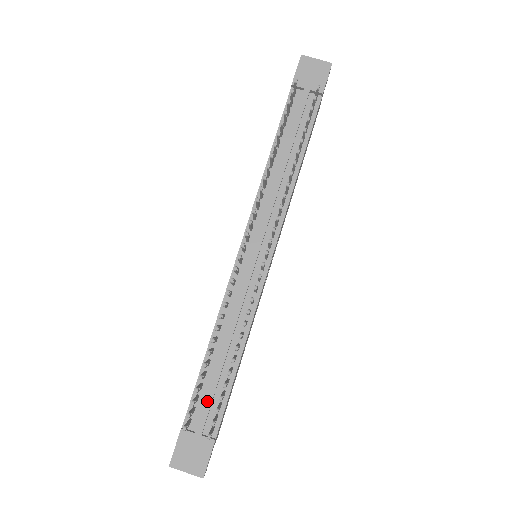
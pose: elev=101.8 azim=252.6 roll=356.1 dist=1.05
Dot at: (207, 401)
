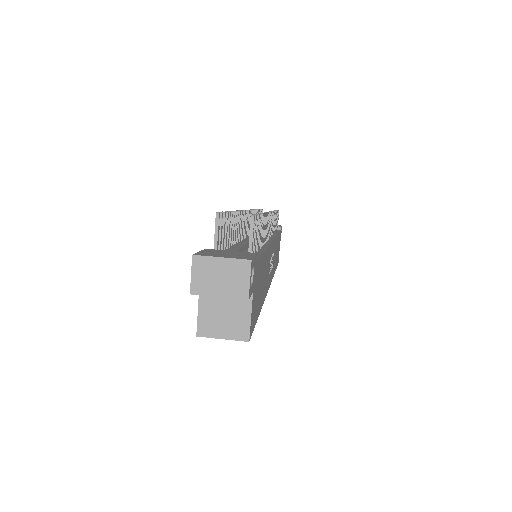
Dot at: (236, 246)
